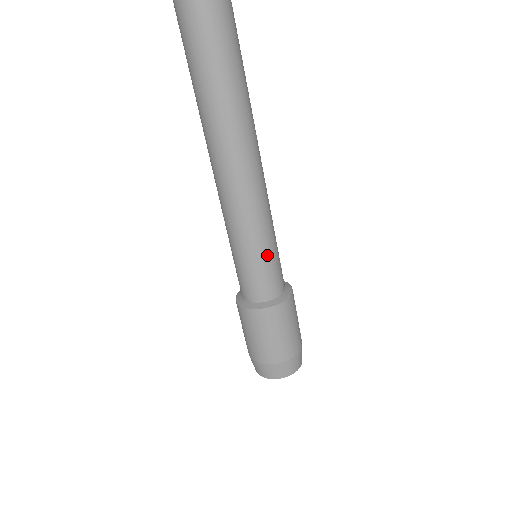
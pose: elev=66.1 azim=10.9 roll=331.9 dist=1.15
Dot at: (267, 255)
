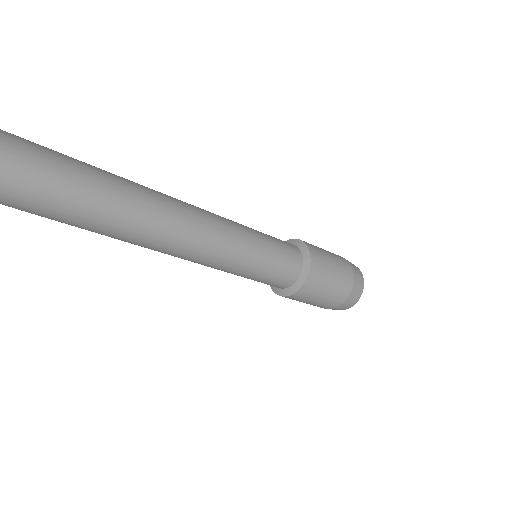
Dot at: (266, 248)
